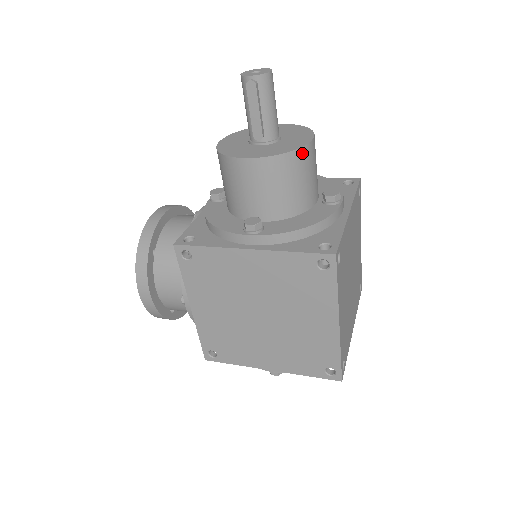
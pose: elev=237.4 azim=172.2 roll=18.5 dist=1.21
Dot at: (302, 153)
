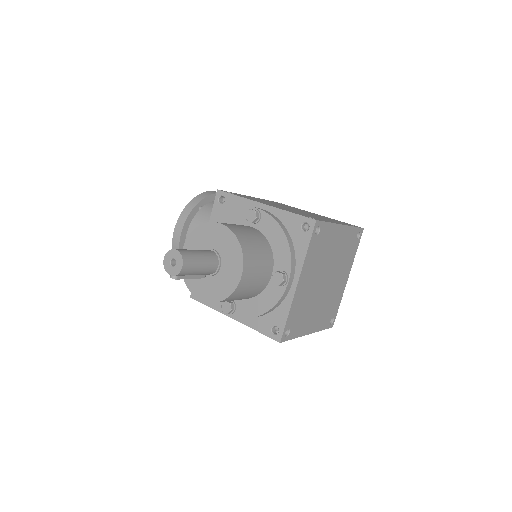
Dot at: (236, 292)
